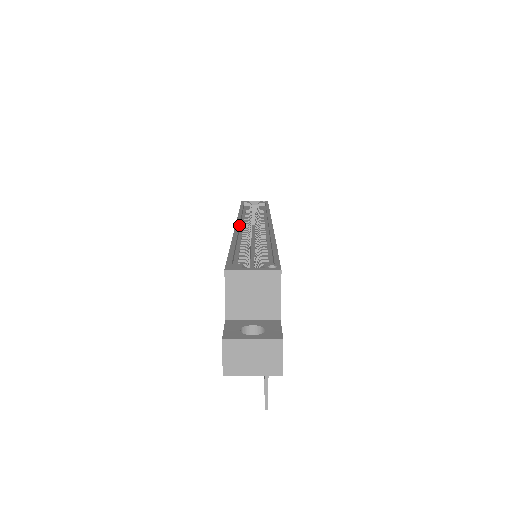
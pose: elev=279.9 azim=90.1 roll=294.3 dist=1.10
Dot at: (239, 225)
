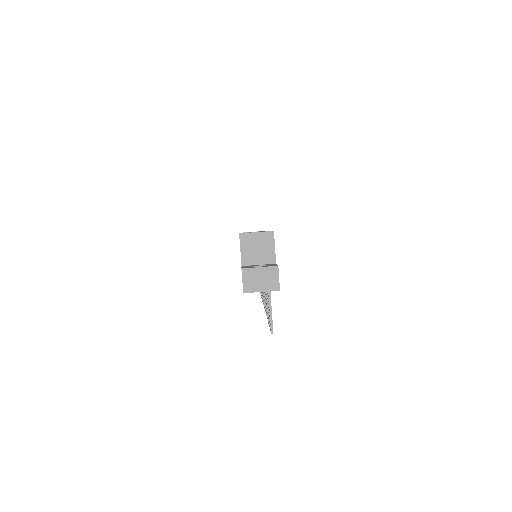
Dot at: occluded
